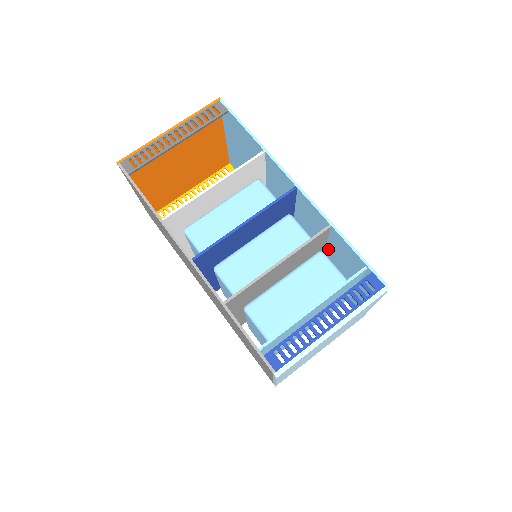
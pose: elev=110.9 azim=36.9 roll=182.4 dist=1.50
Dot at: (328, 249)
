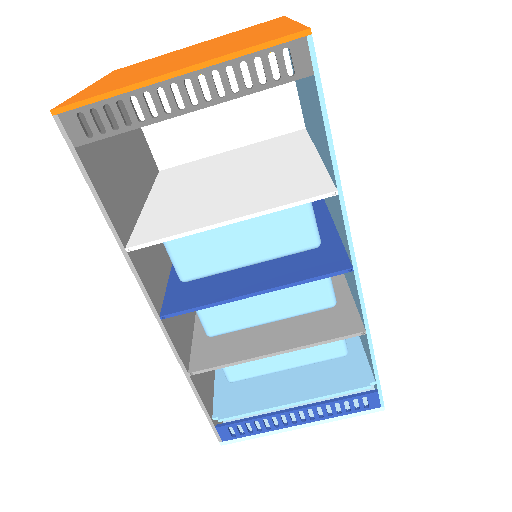
Dot at: occluded
